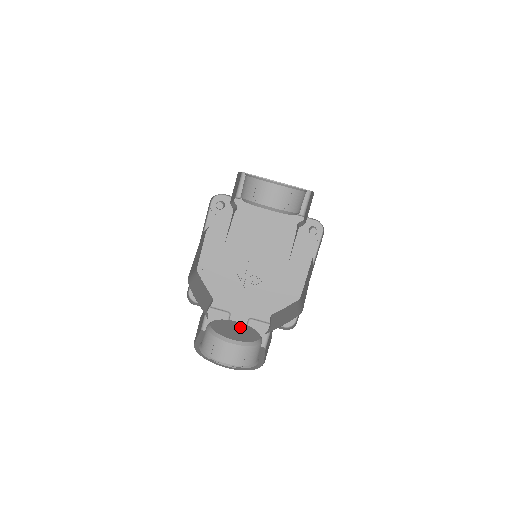
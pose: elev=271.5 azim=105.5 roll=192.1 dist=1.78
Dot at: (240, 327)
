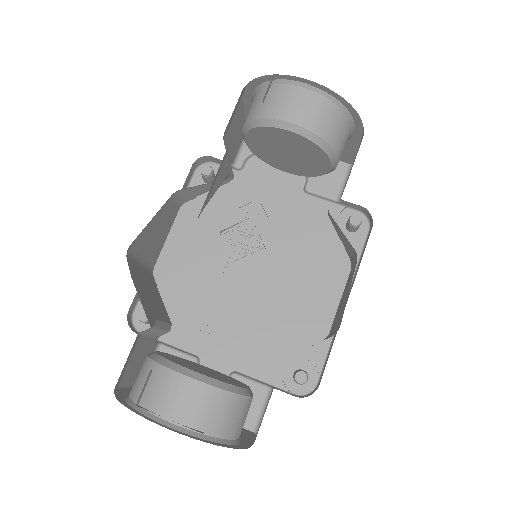
Dot at: (213, 371)
